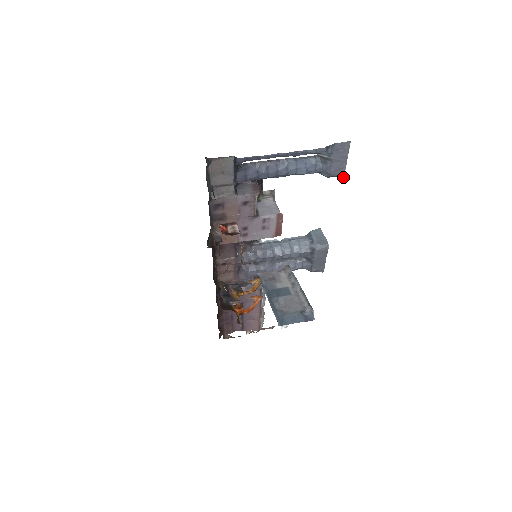
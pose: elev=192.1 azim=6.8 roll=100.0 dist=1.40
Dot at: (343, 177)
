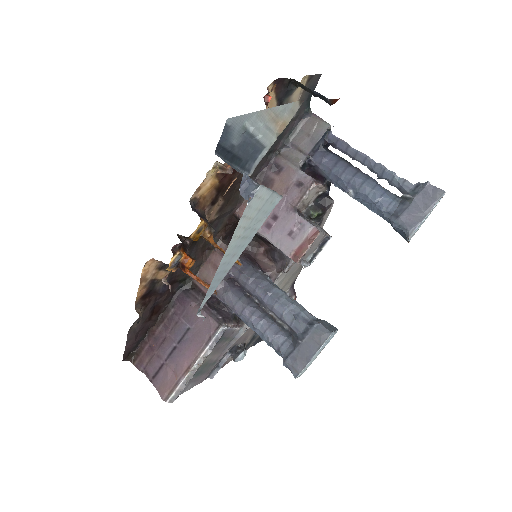
Dot at: (410, 235)
